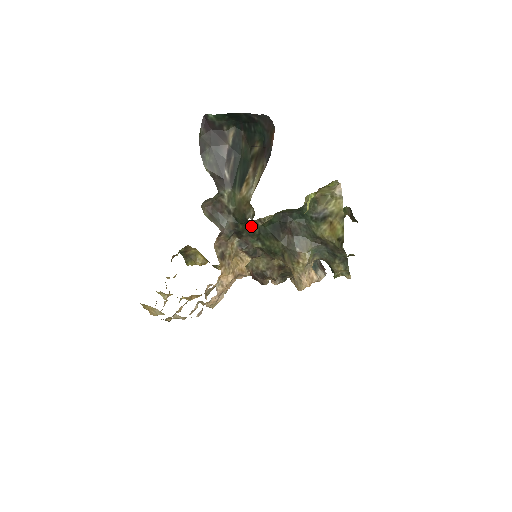
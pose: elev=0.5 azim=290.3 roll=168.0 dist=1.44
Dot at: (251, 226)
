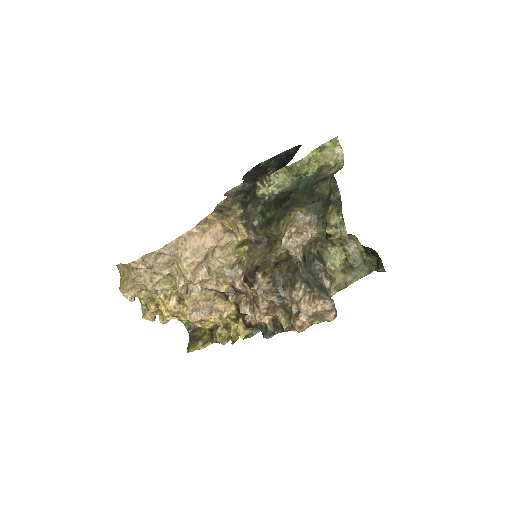
Dot at: (257, 192)
